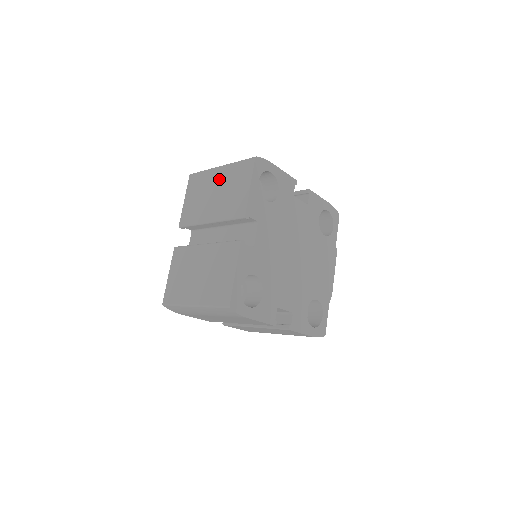
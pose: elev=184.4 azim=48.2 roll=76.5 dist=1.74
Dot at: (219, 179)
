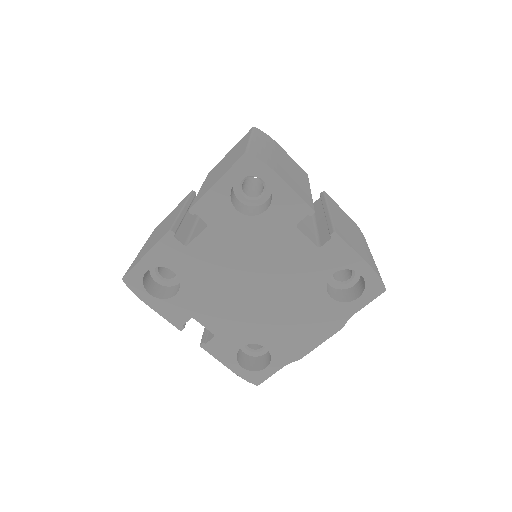
Dot at: (236, 152)
